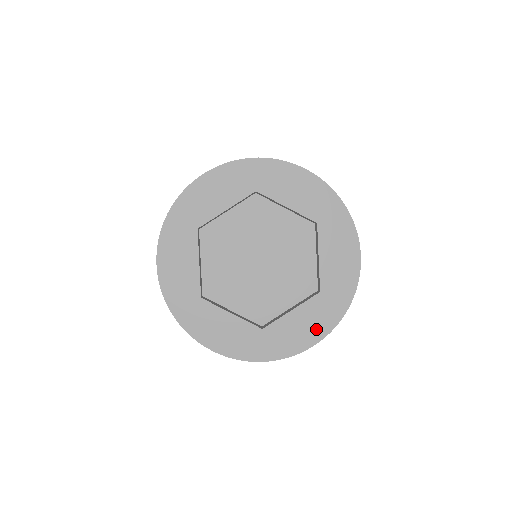
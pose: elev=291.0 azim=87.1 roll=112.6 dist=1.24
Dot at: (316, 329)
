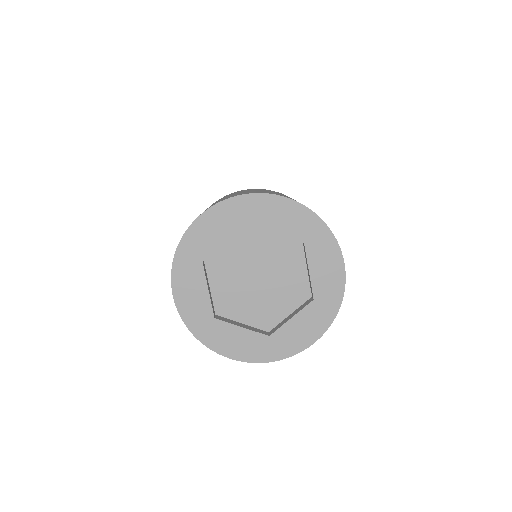
Dot at: (314, 330)
